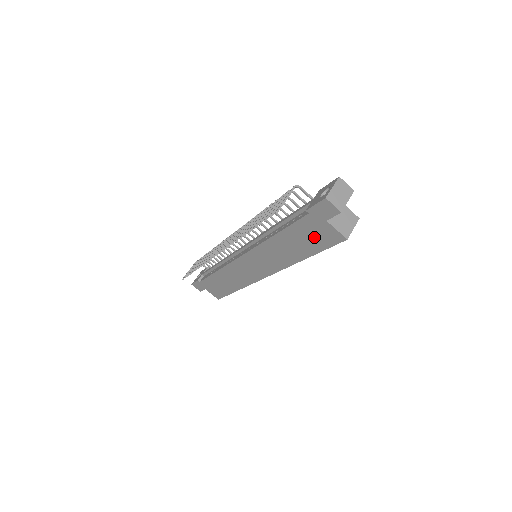
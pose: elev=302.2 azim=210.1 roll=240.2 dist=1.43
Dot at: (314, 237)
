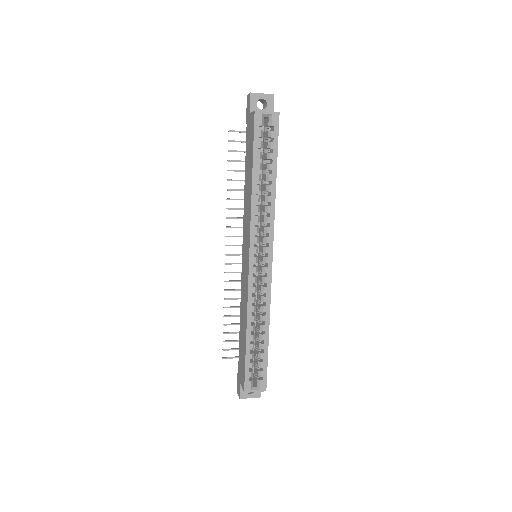
Dot at: (250, 142)
